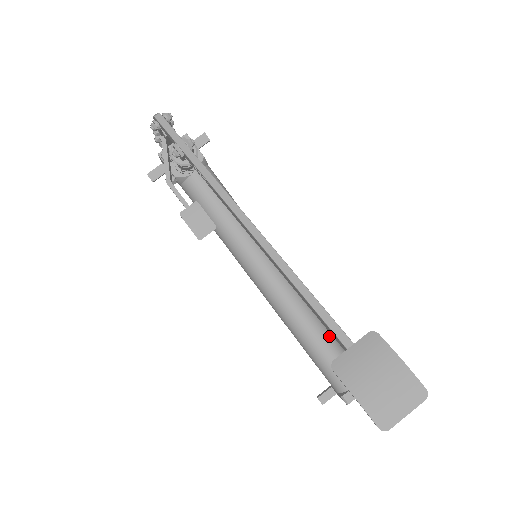
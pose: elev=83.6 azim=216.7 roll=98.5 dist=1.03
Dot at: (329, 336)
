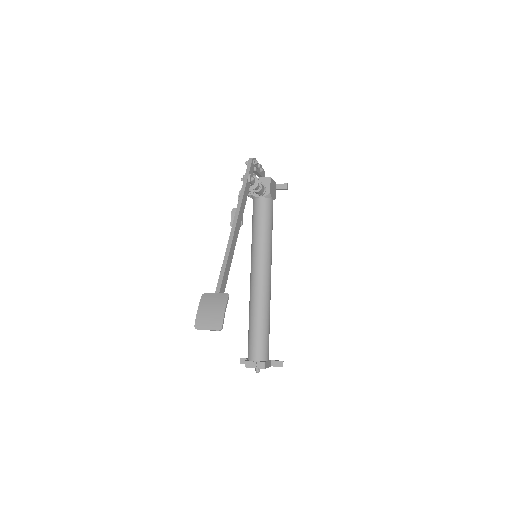
Dot at: (263, 325)
